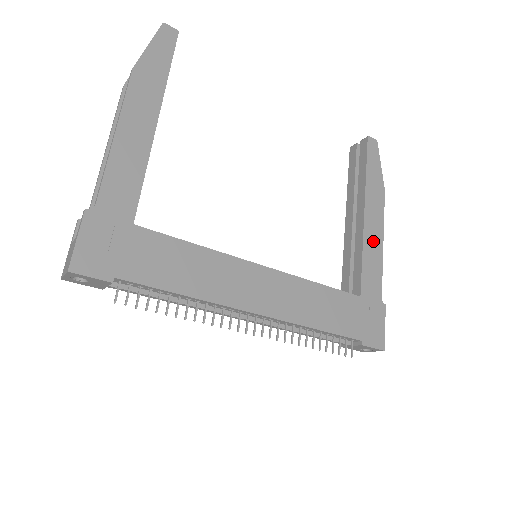
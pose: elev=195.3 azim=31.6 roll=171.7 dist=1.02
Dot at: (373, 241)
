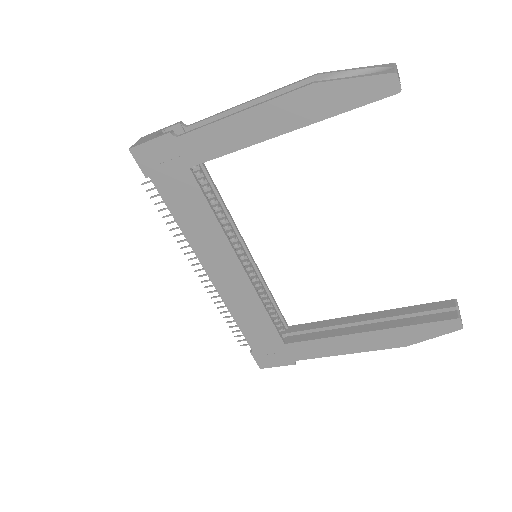
Dot at: (342, 345)
